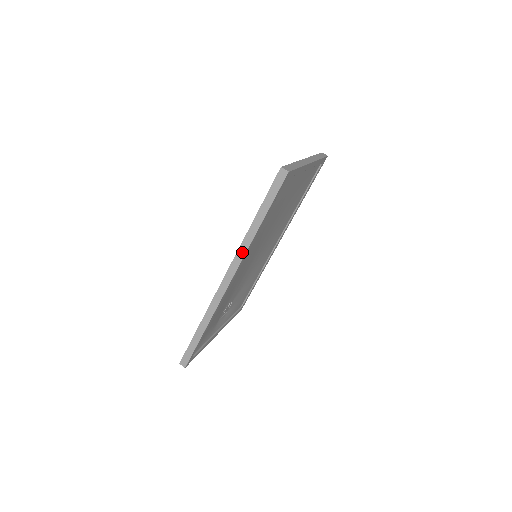
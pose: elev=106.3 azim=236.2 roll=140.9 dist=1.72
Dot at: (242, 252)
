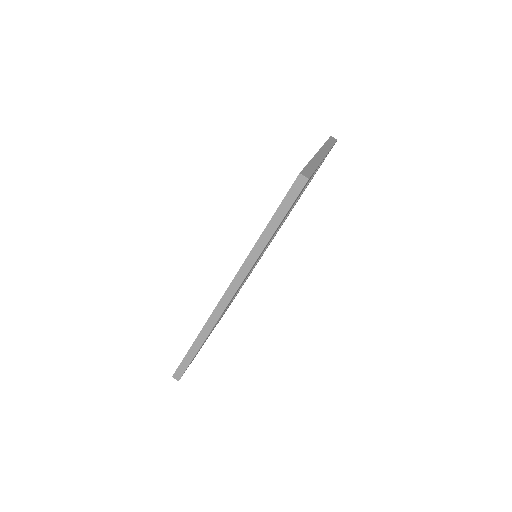
Dot at: (248, 266)
